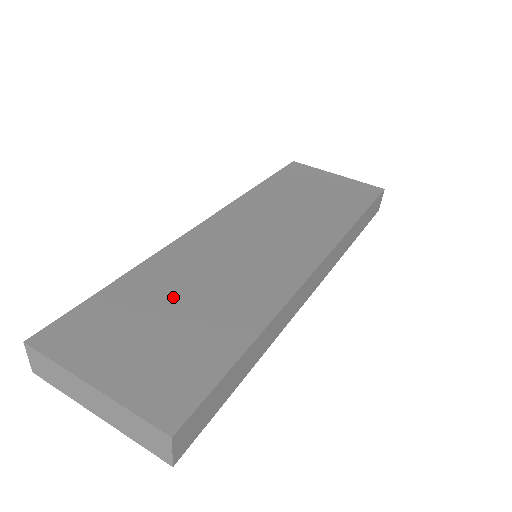
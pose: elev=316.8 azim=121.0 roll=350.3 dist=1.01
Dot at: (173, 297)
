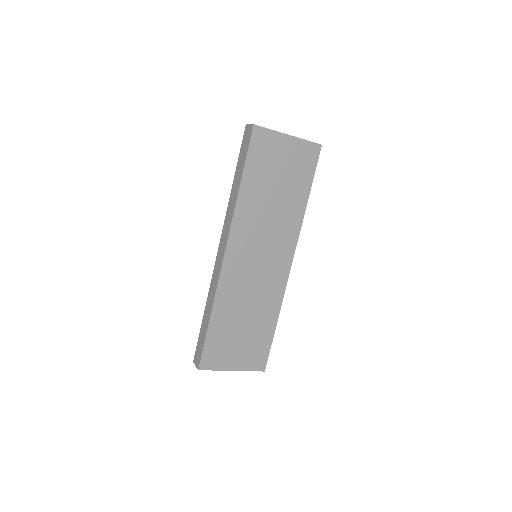
Dot at: occluded
